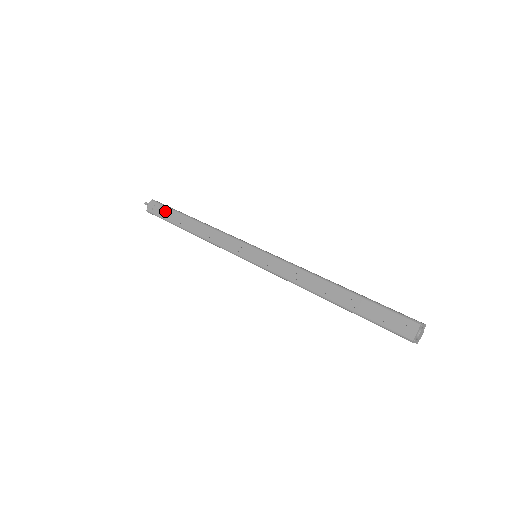
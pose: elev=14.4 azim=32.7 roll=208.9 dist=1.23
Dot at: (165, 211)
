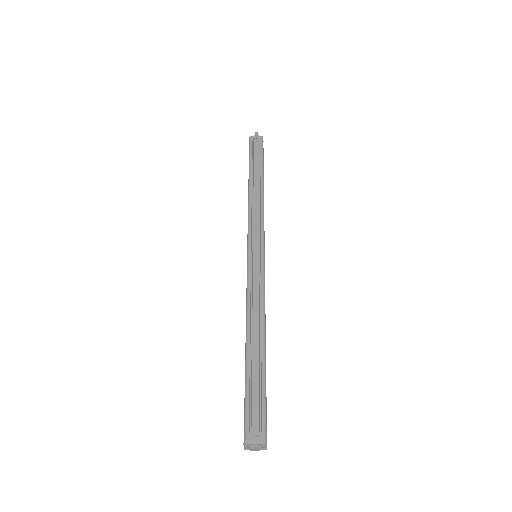
Dot at: occluded
